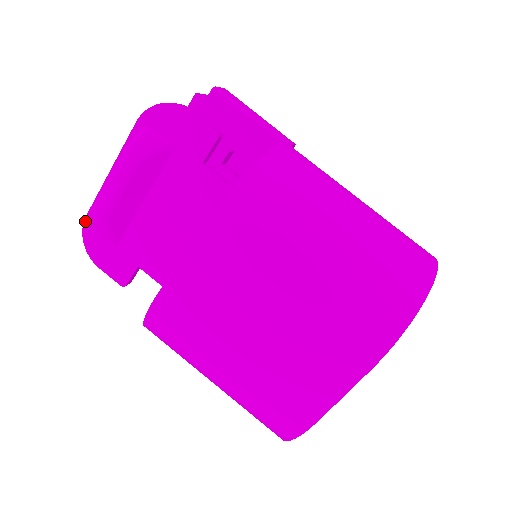
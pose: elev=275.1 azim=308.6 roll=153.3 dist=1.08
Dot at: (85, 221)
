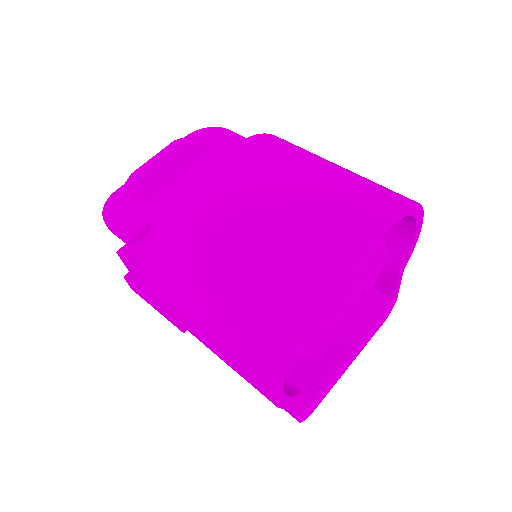
Dot at: (113, 194)
